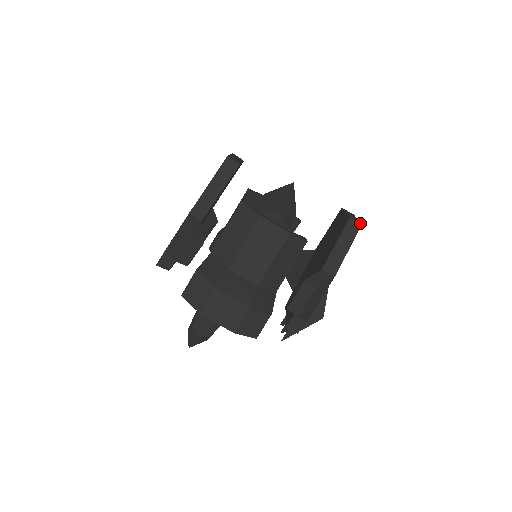
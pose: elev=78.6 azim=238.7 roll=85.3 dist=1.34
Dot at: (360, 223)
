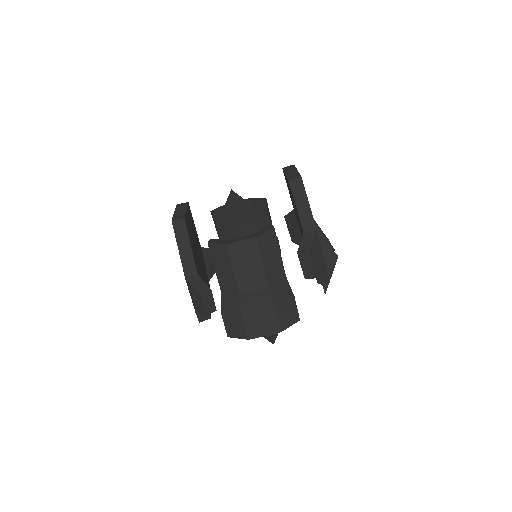
Dot at: (299, 178)
